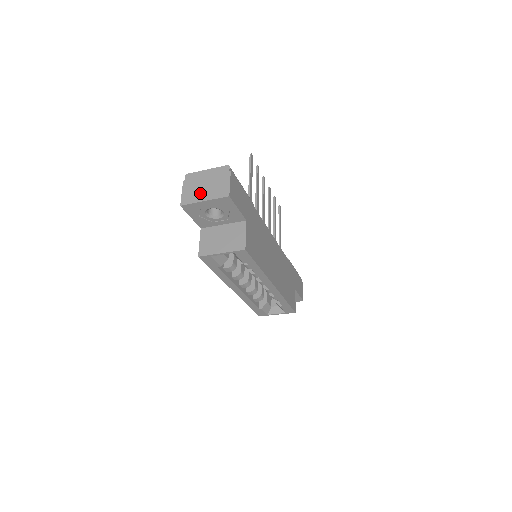
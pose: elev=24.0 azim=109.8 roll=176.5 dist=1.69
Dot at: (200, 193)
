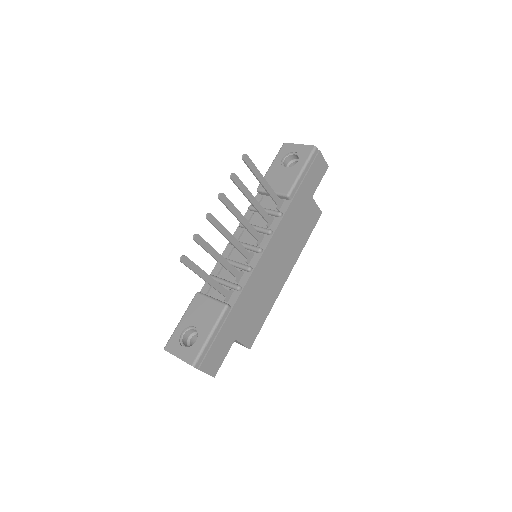
Dot at: occluded
